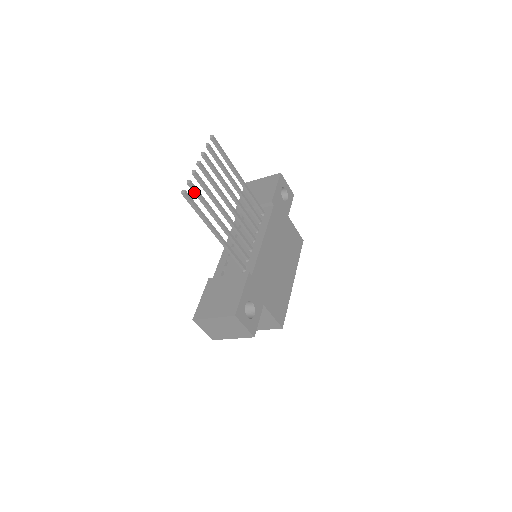
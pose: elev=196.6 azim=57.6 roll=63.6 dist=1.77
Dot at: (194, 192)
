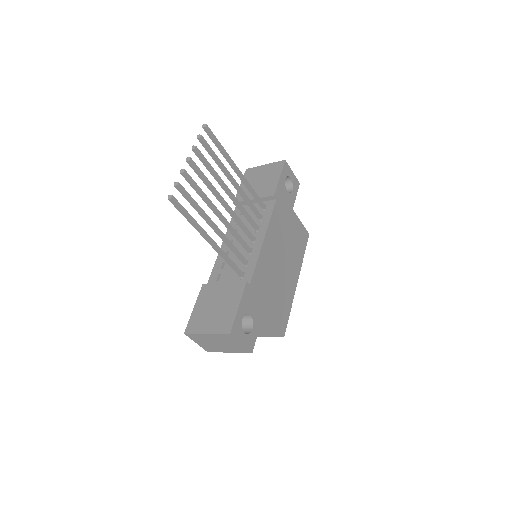
Dot at: (183, 195)
